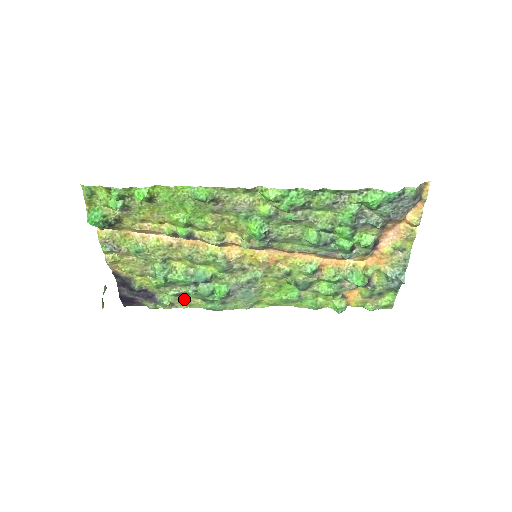
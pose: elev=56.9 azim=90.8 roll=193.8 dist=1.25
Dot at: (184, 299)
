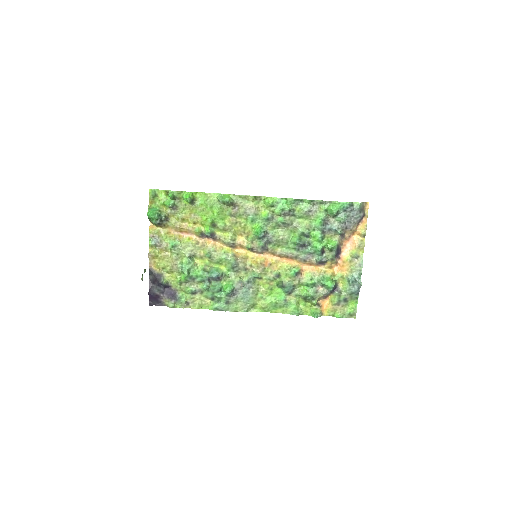
Dot at: (198, 299)
